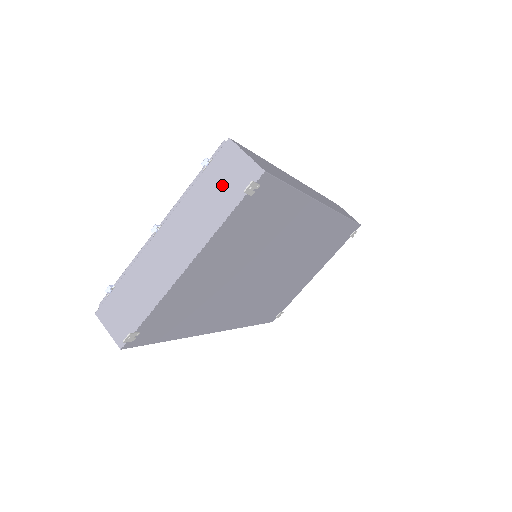
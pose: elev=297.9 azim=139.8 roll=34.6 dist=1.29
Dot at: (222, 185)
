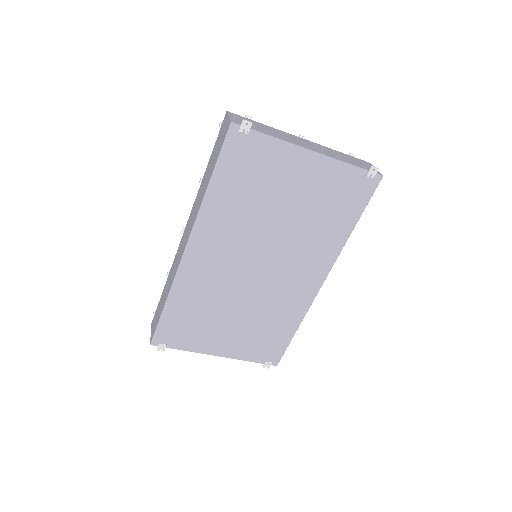
Dot at: (356, 162)
